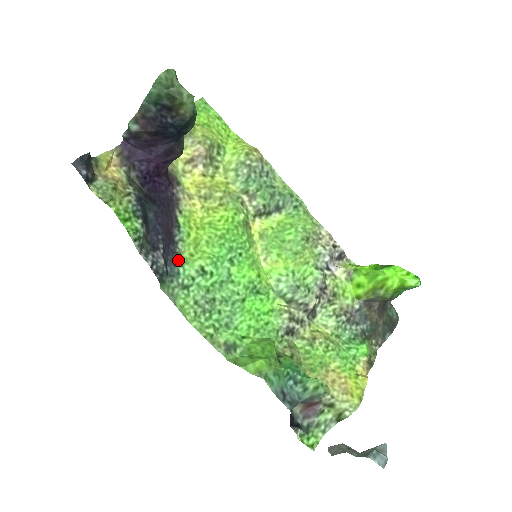
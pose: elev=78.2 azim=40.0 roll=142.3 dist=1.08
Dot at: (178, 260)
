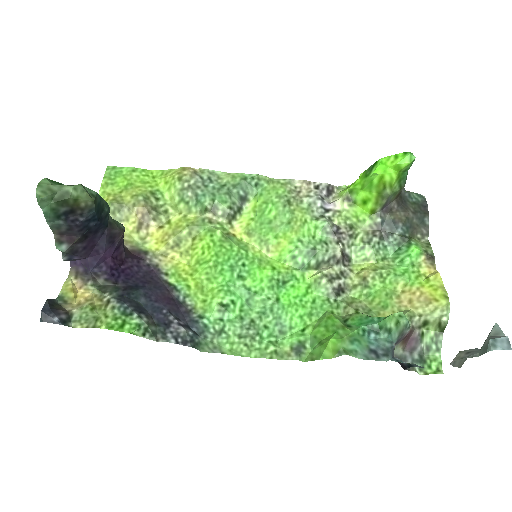
Dot at: (196, 315)
